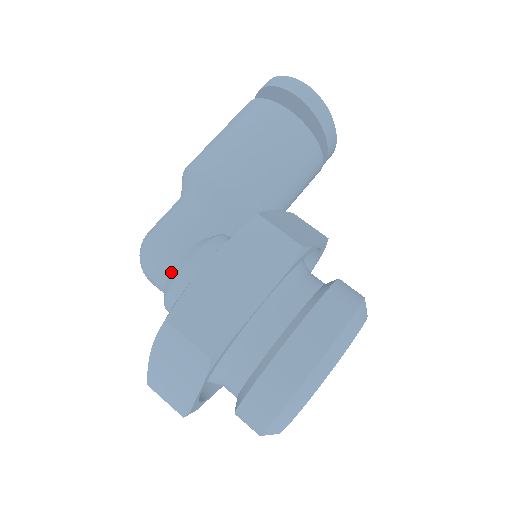
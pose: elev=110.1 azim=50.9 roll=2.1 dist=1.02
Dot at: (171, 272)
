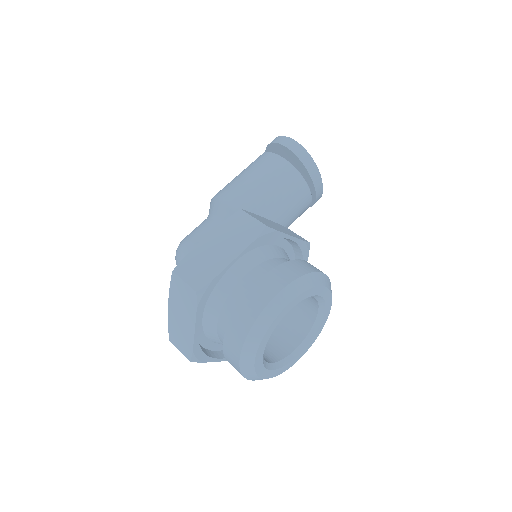
Dot at: occluded
